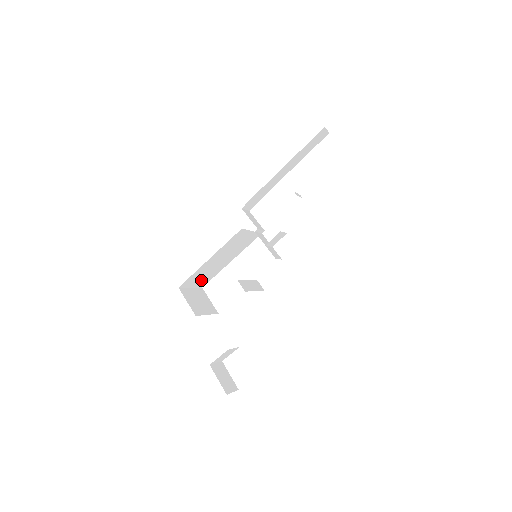
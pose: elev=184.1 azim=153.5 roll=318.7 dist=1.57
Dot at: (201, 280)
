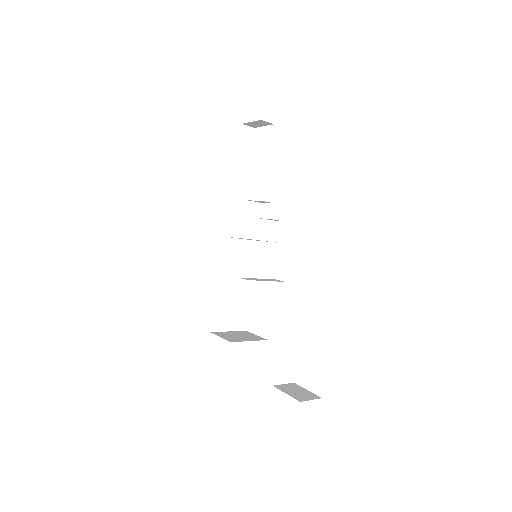
Dot at: (234, 319)
